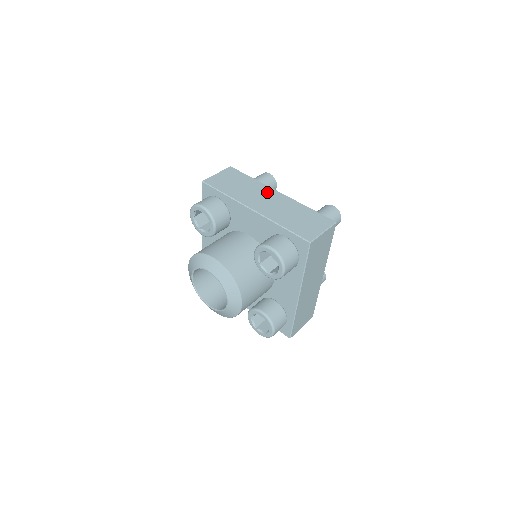
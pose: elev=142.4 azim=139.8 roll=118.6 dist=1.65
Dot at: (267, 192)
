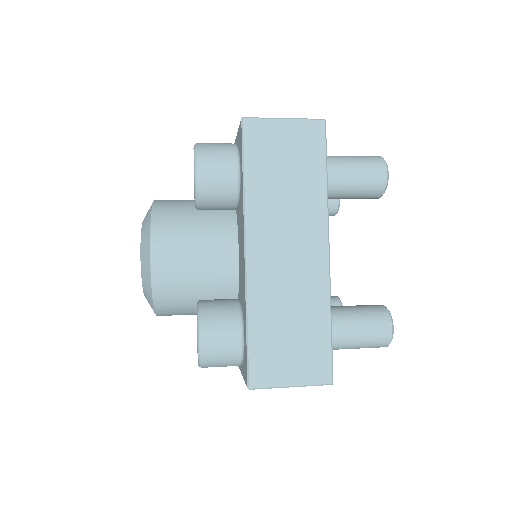
Dot at: occluded
